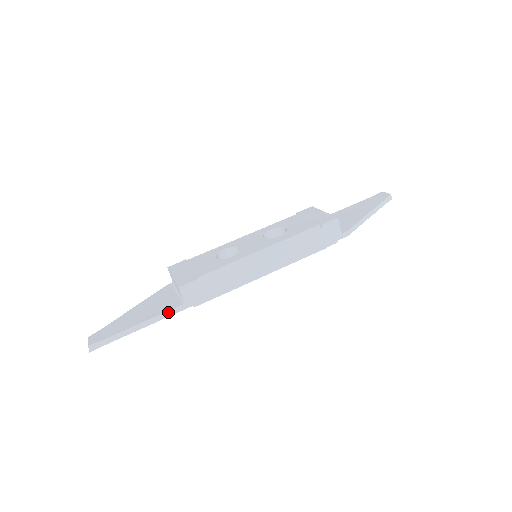
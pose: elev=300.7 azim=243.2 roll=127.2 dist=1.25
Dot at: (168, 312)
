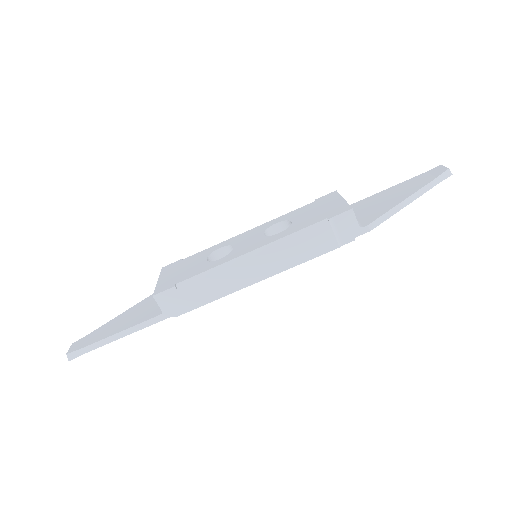
Dot at: (145, 322)
